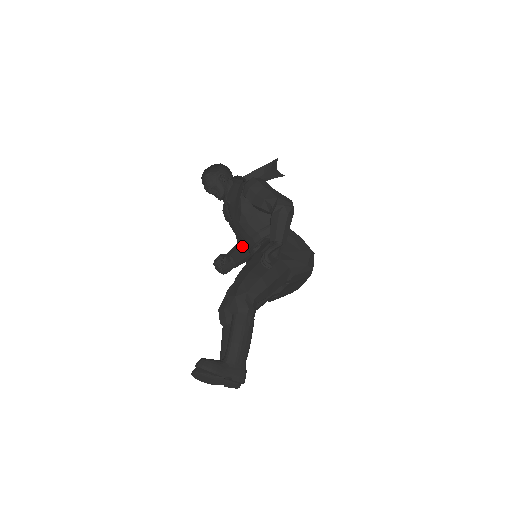
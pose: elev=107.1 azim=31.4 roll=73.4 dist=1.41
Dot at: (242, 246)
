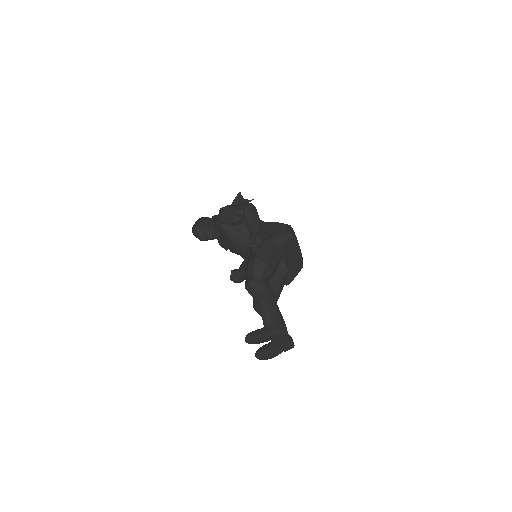
Dot at: (246, 259)
